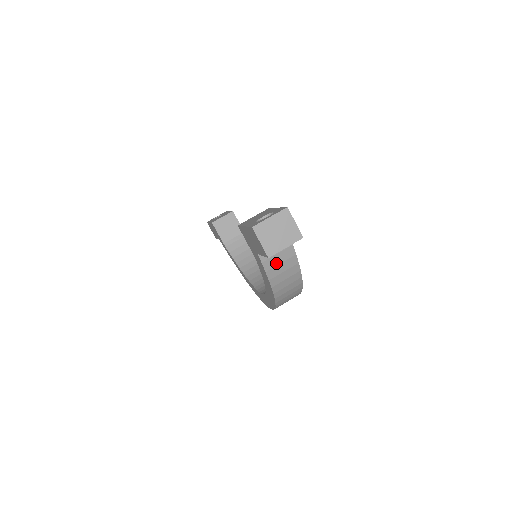
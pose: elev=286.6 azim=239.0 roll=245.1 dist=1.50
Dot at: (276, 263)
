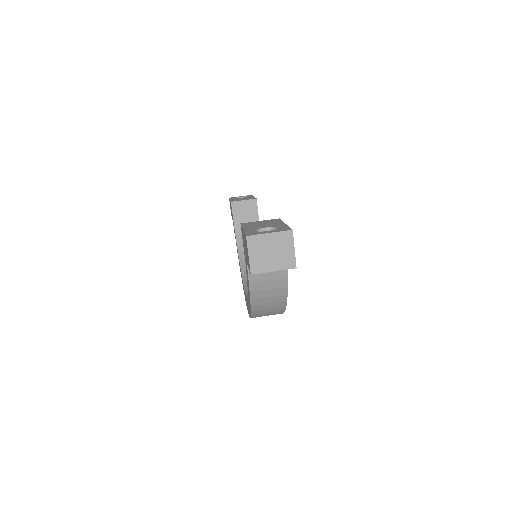
Dot at: (263, 278)
